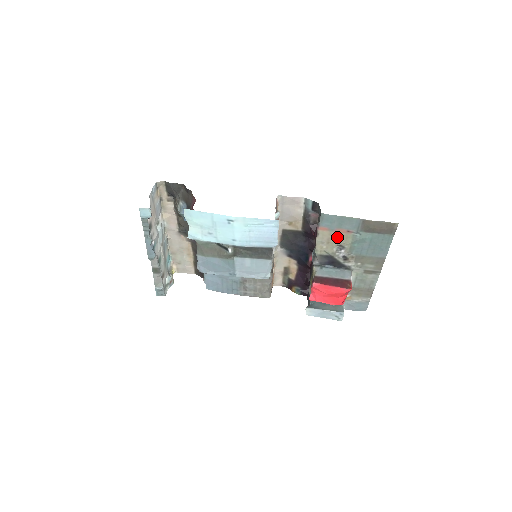
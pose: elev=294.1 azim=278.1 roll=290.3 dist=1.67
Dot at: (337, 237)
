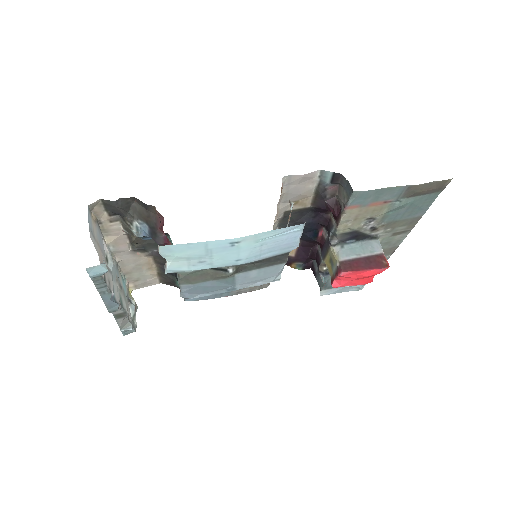
Dot at: (369, 211)
